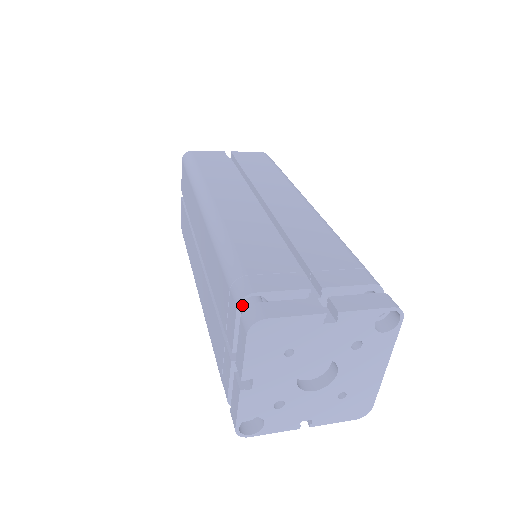
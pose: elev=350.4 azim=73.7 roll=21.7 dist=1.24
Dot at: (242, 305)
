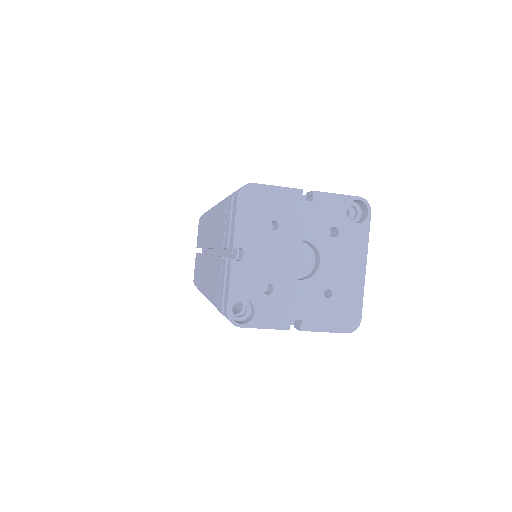
Dot at: occluded
